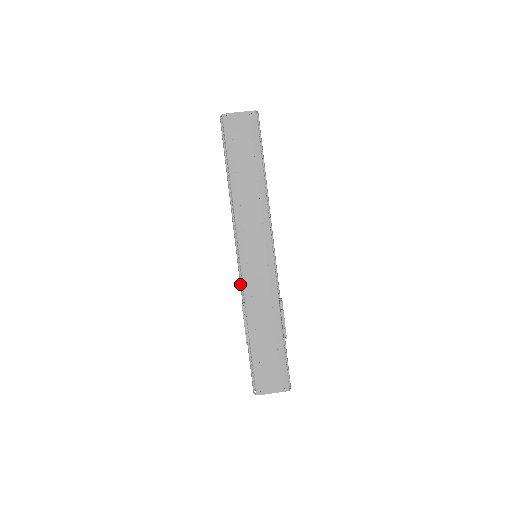
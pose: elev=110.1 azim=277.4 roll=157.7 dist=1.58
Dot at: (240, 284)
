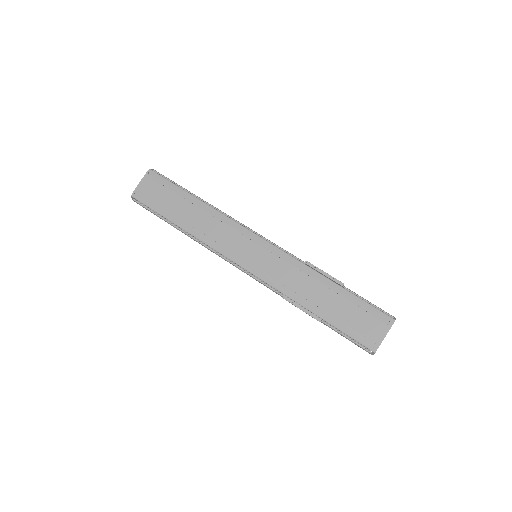
Dot at: (267, 287)
